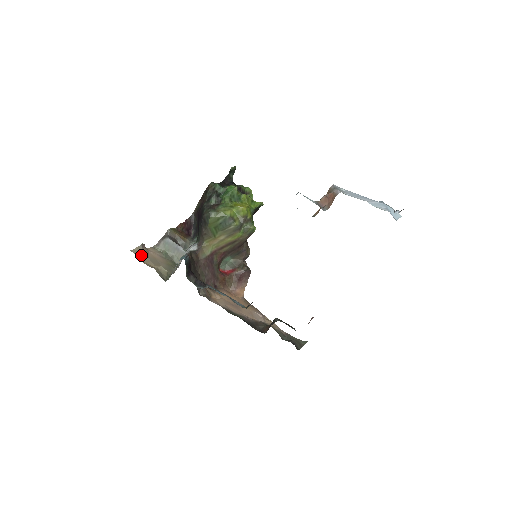
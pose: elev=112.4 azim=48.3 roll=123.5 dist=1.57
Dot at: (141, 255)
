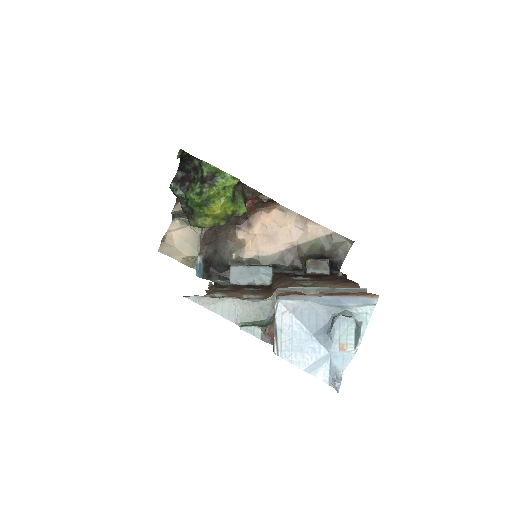
Dot at: (168, 250)
